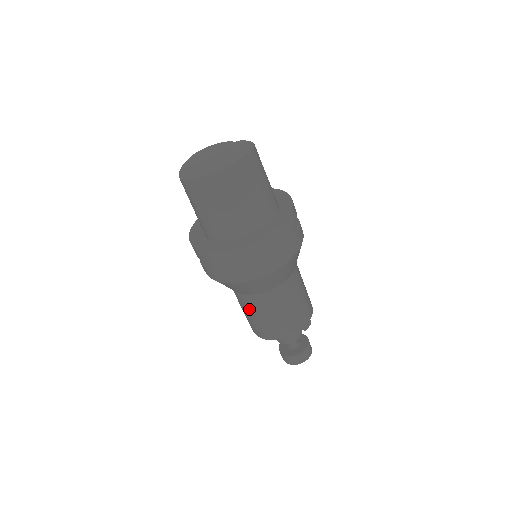
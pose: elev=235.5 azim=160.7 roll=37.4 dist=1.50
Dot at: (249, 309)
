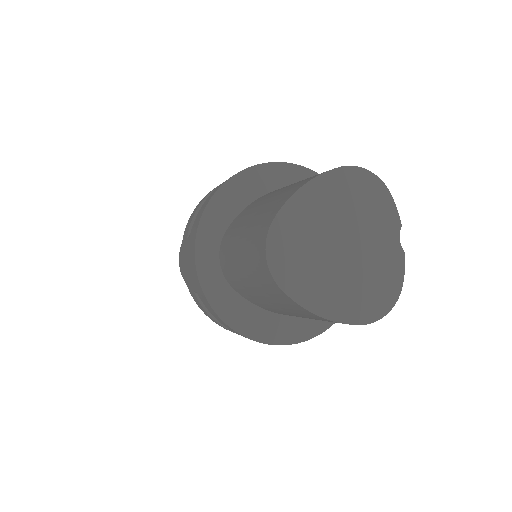
Dot at: occluded
